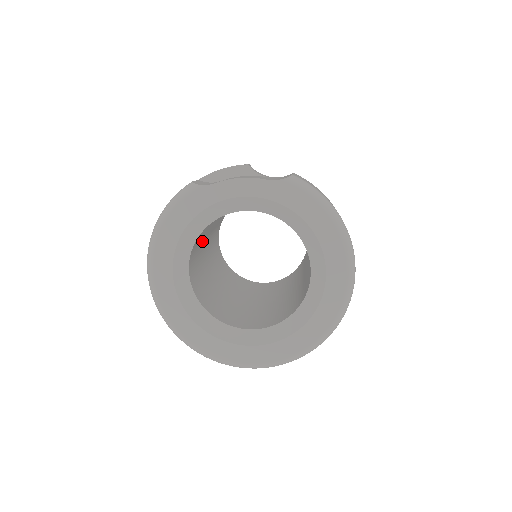
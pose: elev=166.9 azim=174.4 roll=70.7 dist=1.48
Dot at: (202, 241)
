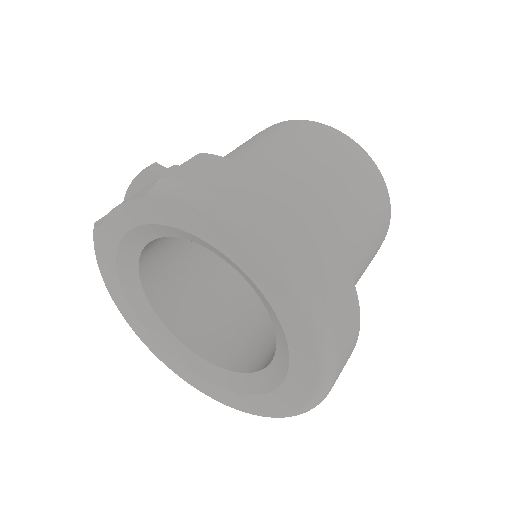
Dot at: (186, 260)
